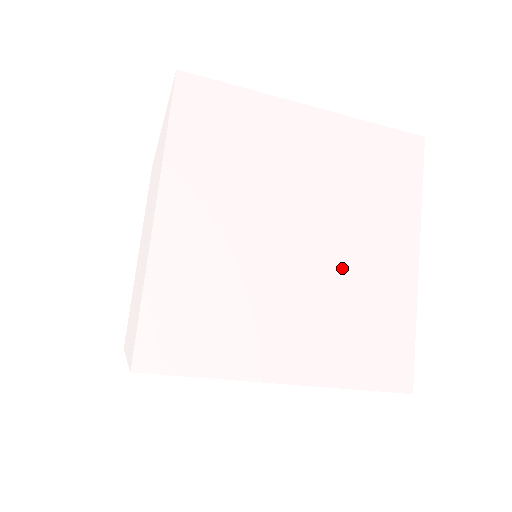
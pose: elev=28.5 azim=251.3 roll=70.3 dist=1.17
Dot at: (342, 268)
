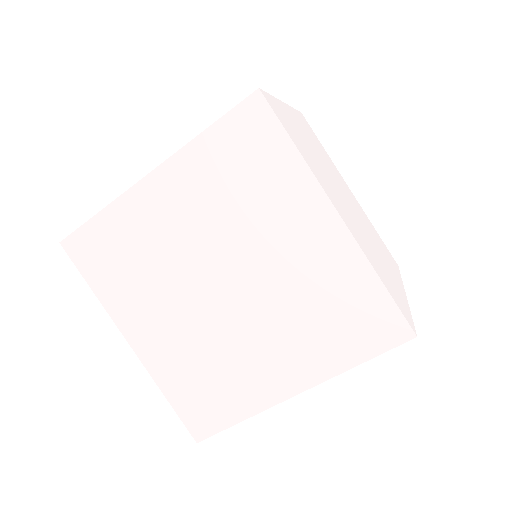
Dot at: occluded
